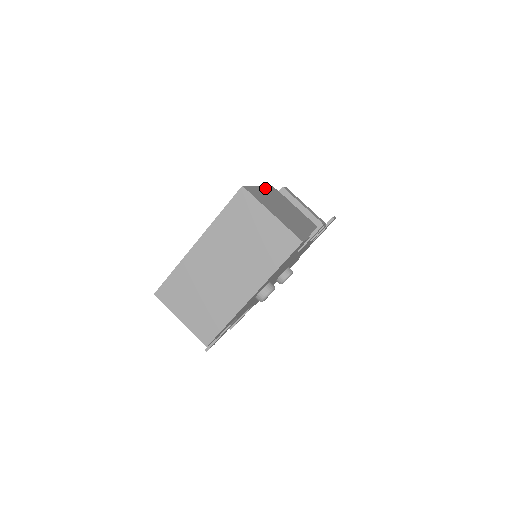
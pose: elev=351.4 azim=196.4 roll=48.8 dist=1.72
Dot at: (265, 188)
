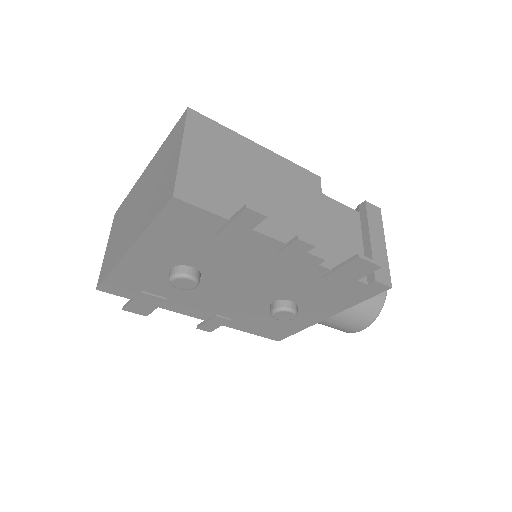
Dot at: (275, 156)
